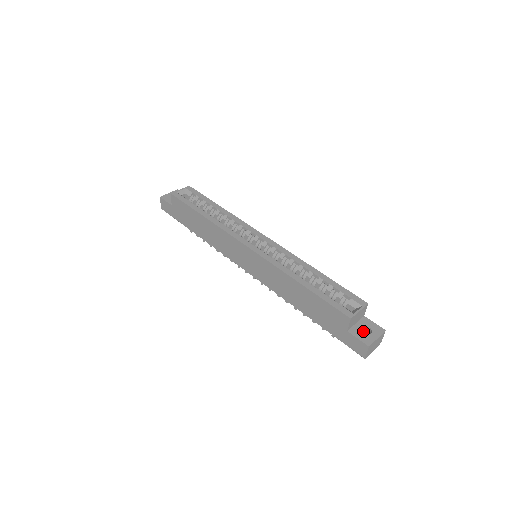
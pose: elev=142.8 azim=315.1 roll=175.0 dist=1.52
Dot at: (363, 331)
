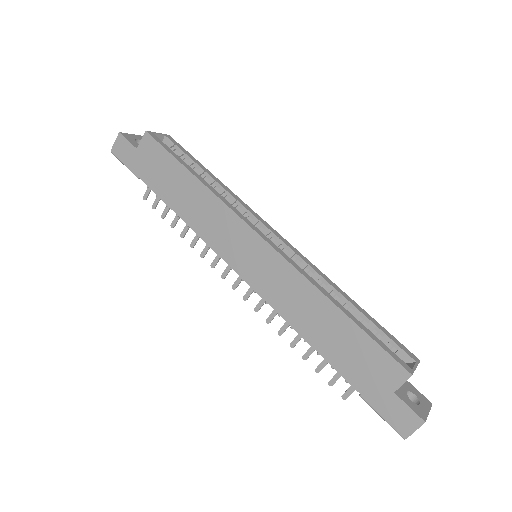
Dot at: occluded
